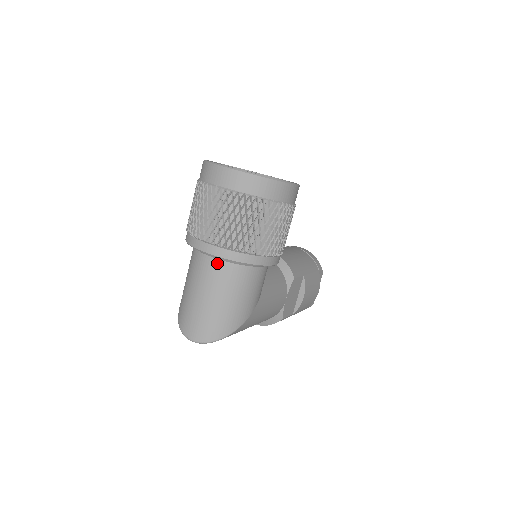
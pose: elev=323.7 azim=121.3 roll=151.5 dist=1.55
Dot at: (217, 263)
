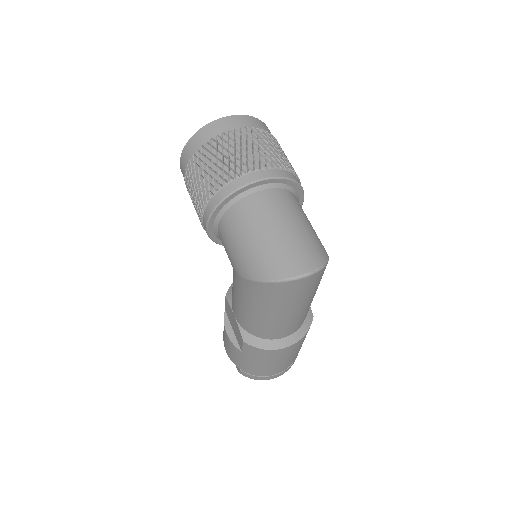
Dot at: (272, 192)
